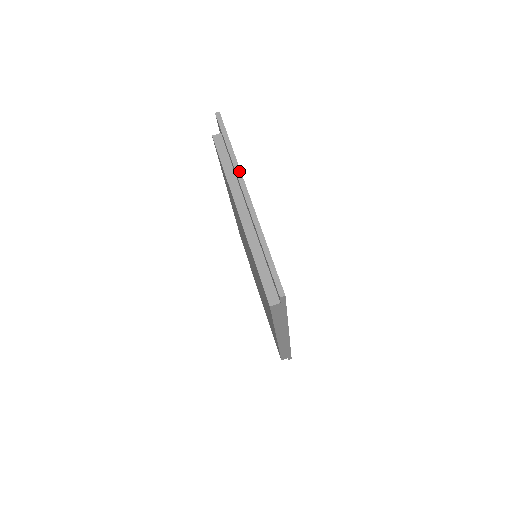
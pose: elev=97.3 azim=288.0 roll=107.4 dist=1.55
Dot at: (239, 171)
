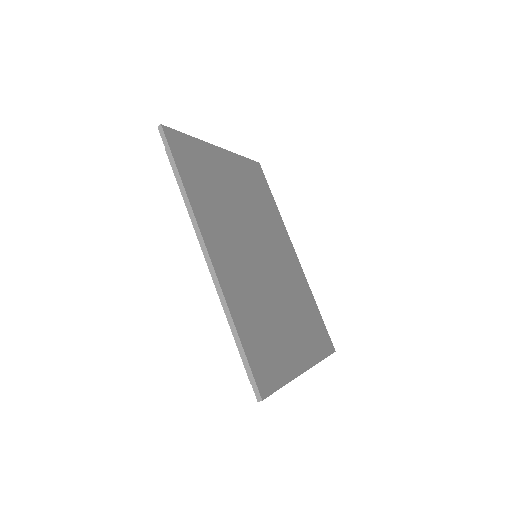
Dot at: occluded
